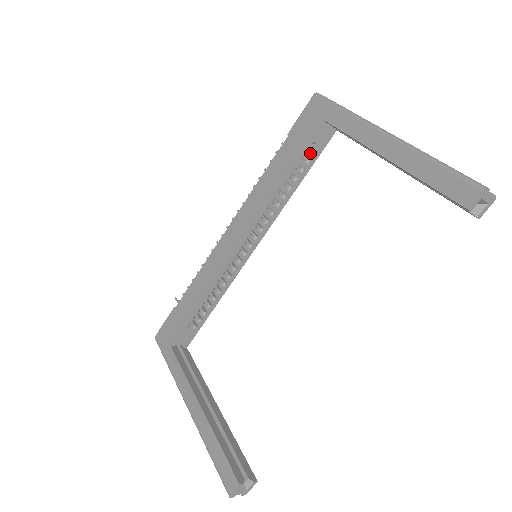
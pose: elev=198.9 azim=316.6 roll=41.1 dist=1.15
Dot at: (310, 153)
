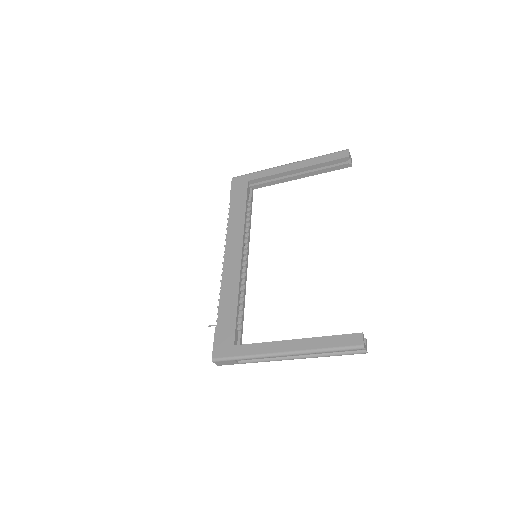
Dot at: (247, 204)
